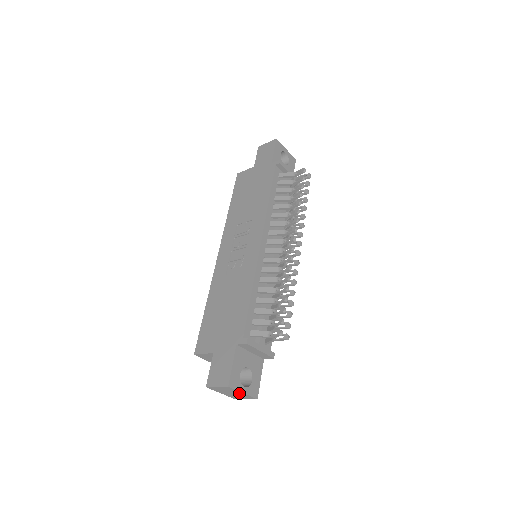
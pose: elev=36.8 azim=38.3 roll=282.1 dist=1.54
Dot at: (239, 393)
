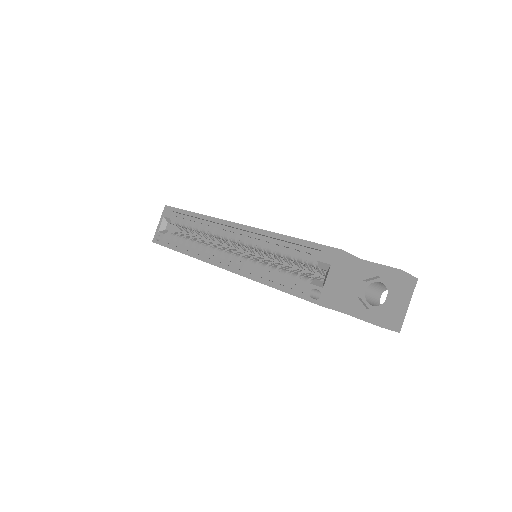
Dot at: (405, 304)
